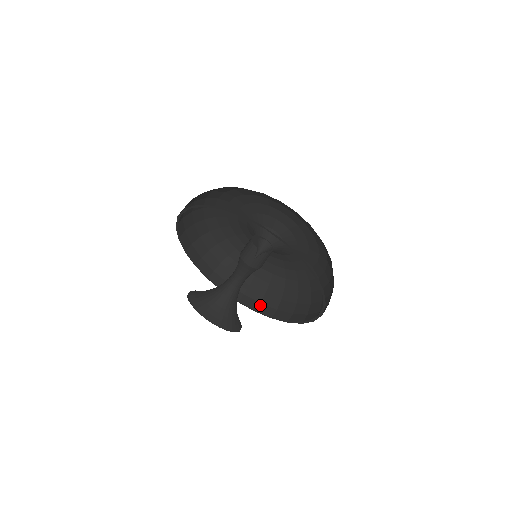
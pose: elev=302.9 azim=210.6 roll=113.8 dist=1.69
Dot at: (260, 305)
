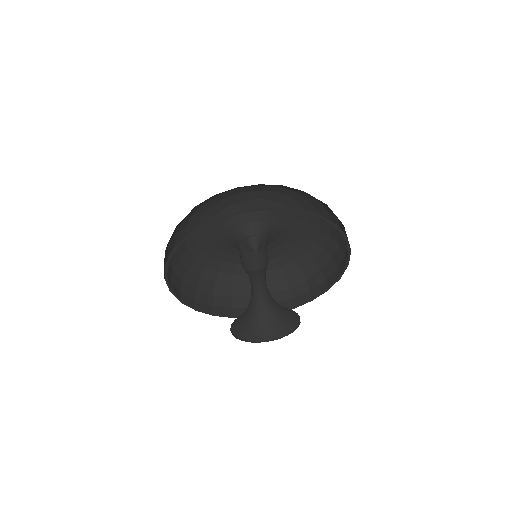
Dot at: (293, 300)
